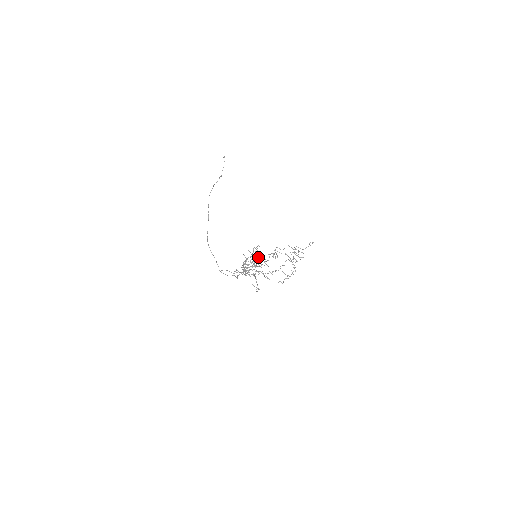
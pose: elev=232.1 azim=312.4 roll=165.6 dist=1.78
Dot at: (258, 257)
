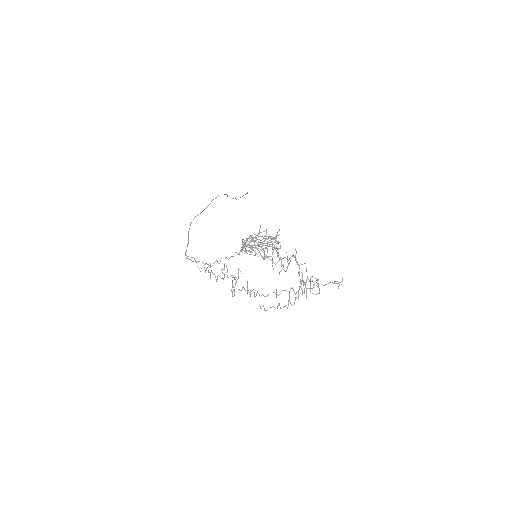
Dot at: occluded
